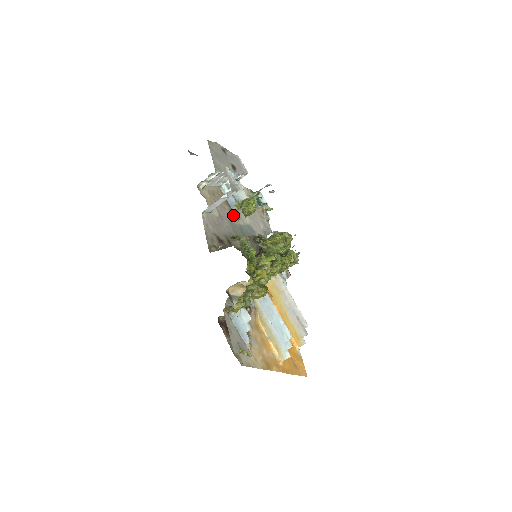
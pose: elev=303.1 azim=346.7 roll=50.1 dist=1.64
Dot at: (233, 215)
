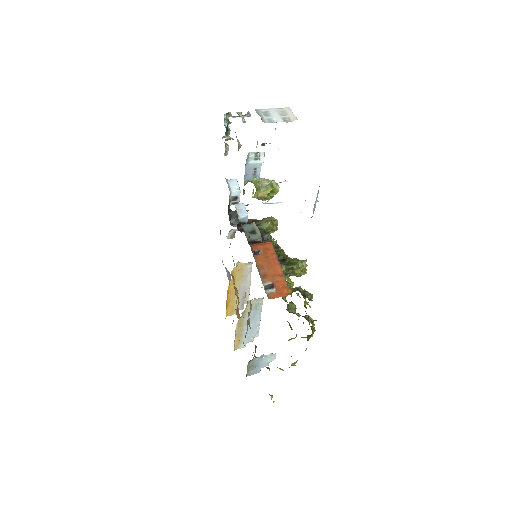
Dot at: (244, 193)
